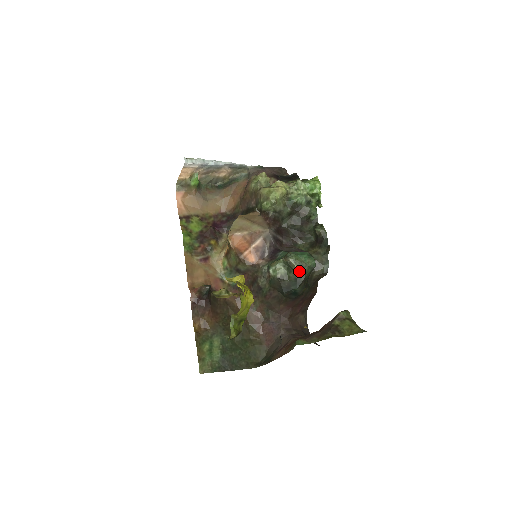
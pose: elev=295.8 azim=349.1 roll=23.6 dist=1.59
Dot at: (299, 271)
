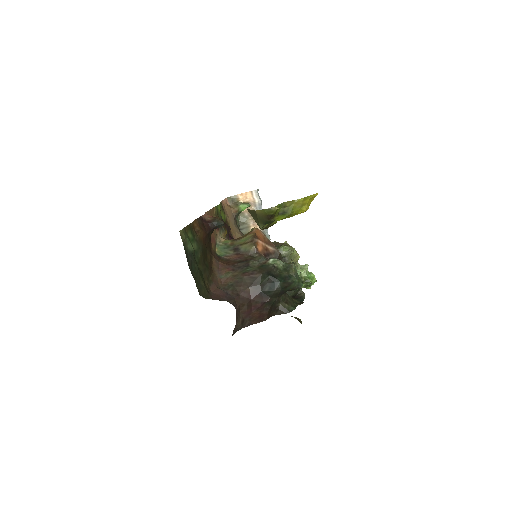
Dot at: (292, 275)
